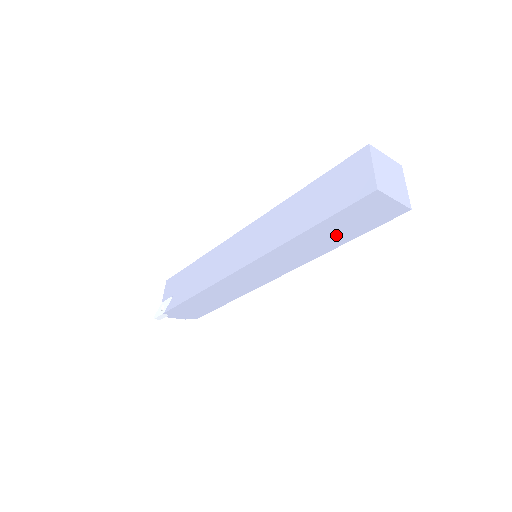
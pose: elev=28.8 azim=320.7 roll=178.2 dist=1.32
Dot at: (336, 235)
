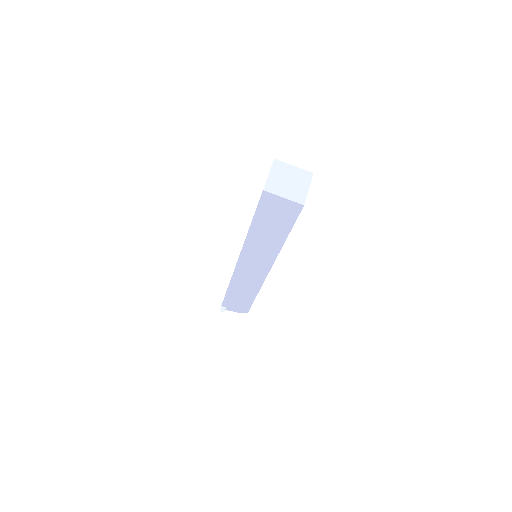
Dot at: (273, 231)
